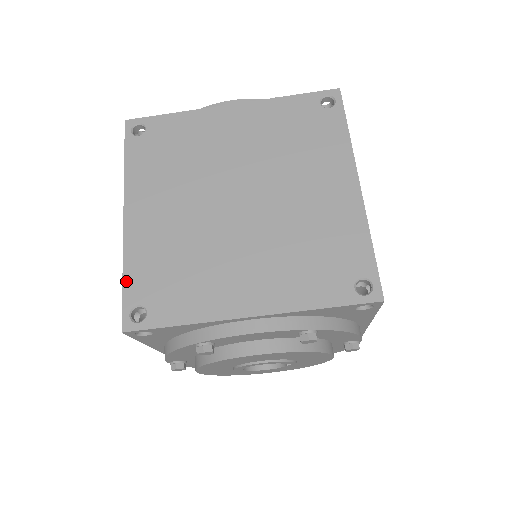
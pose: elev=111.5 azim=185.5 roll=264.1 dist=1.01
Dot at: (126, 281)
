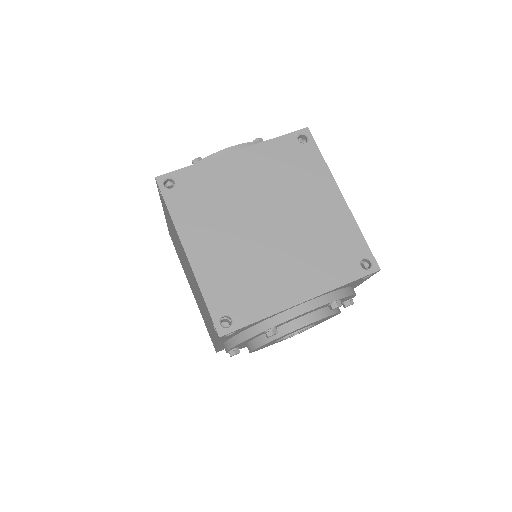
Dot at: (208, 301)
